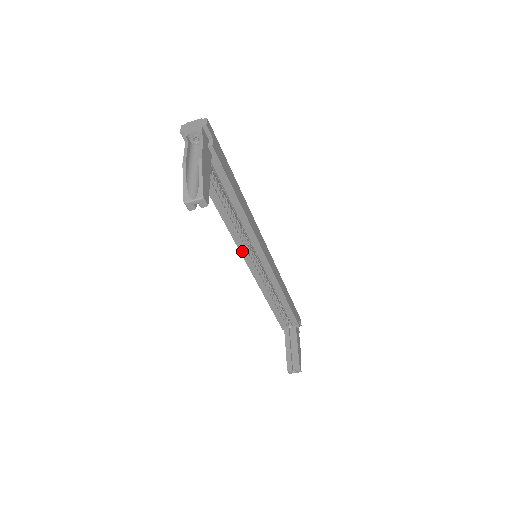
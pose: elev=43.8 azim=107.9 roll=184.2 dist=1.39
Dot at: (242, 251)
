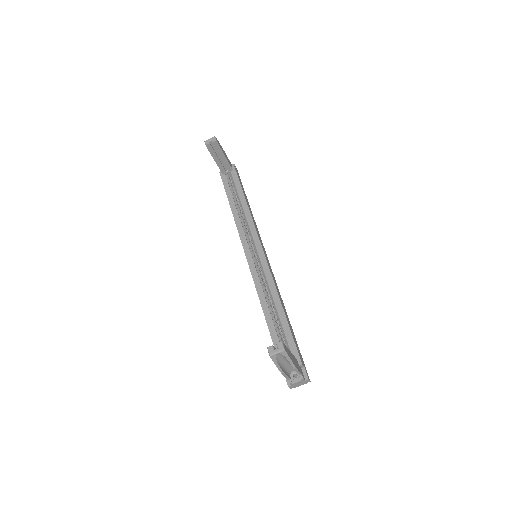
Dot at: (244, 245)
